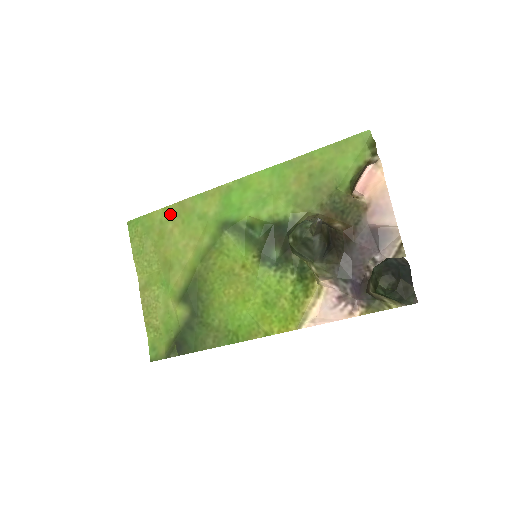
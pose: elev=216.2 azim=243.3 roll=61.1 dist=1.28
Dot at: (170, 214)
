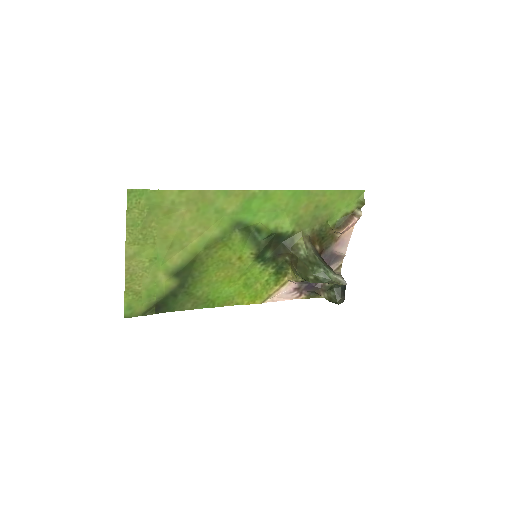
Dot at: (186, 199)
